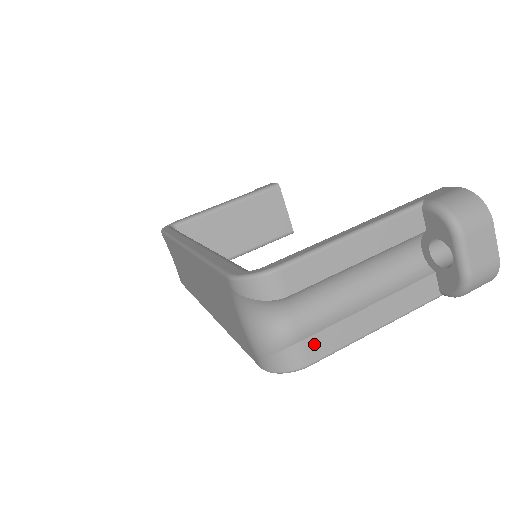
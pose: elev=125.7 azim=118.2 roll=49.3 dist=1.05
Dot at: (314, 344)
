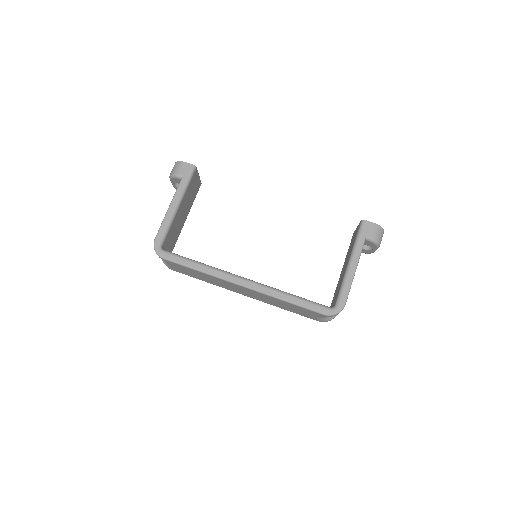
Dot at: occluded
